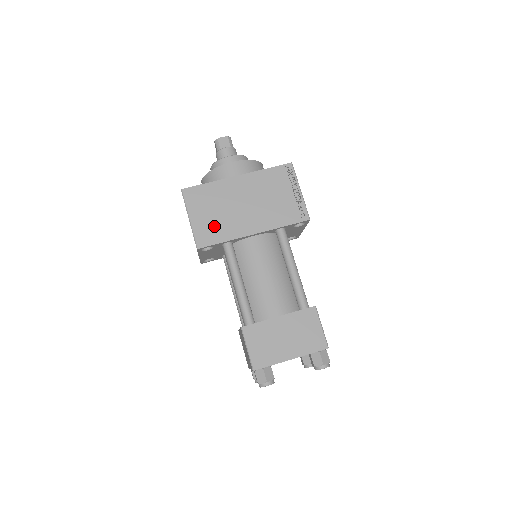
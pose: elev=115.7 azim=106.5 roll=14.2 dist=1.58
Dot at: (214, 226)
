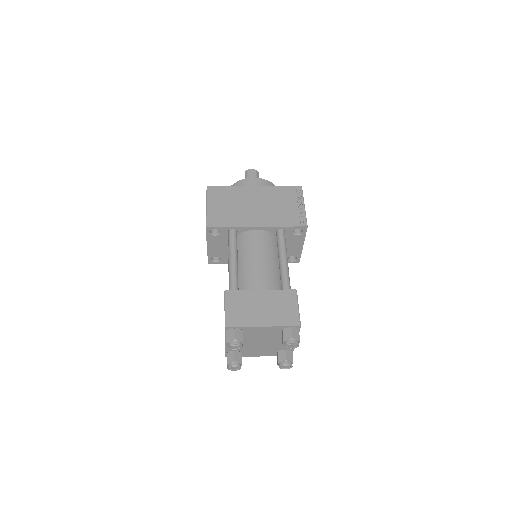
Dot at: (225, 214)
